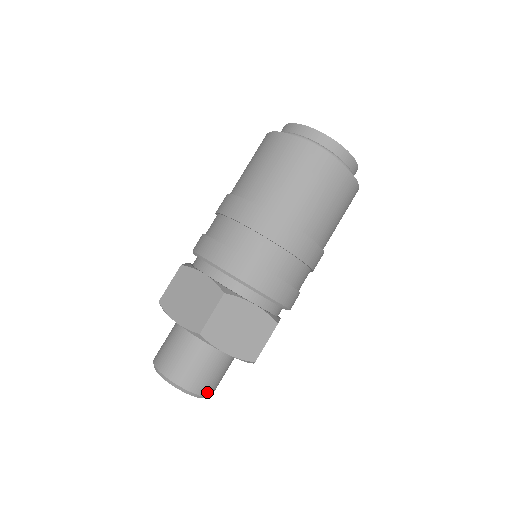
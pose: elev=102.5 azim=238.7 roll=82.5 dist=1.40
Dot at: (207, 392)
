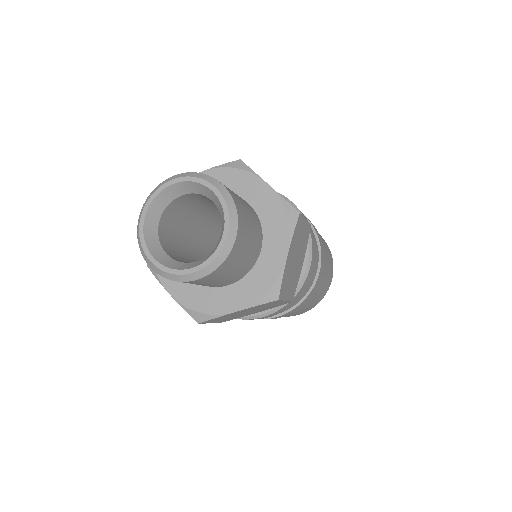
Dot at: (238, 209)
